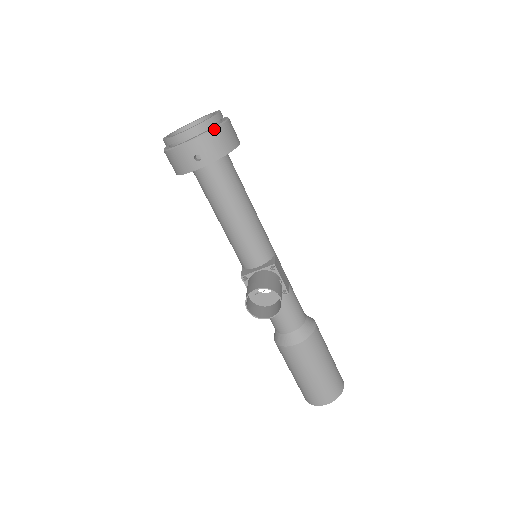
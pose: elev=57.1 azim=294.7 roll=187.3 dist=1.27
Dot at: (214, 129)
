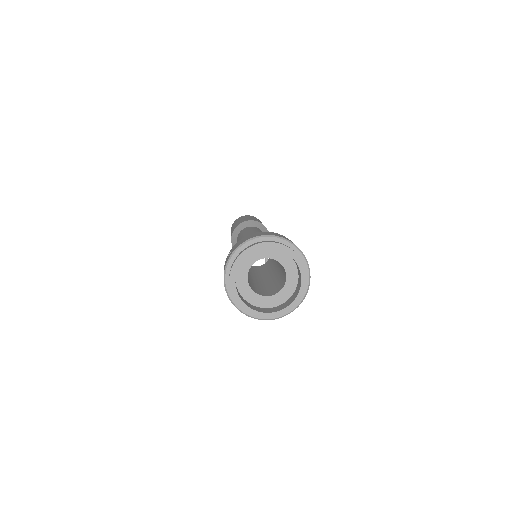
Dot at: occluded
